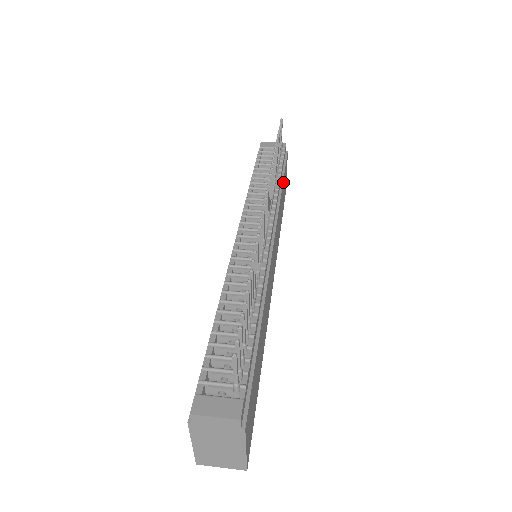
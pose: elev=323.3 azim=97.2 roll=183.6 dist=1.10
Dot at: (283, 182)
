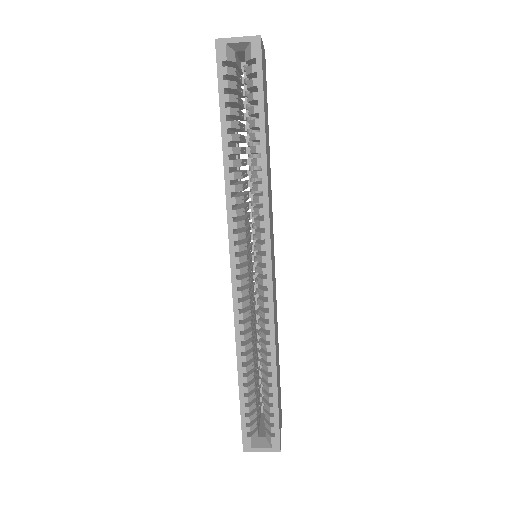
Dot at: occluded
